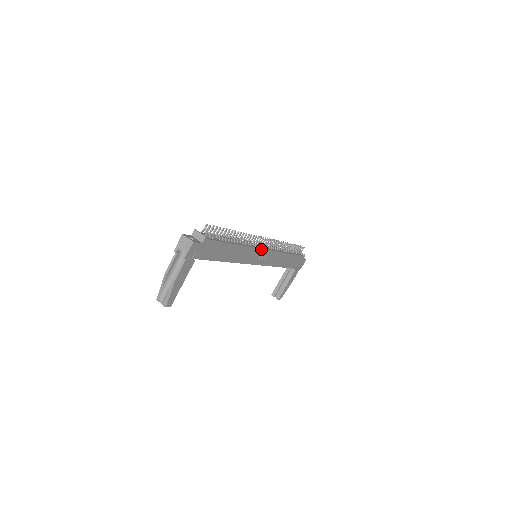
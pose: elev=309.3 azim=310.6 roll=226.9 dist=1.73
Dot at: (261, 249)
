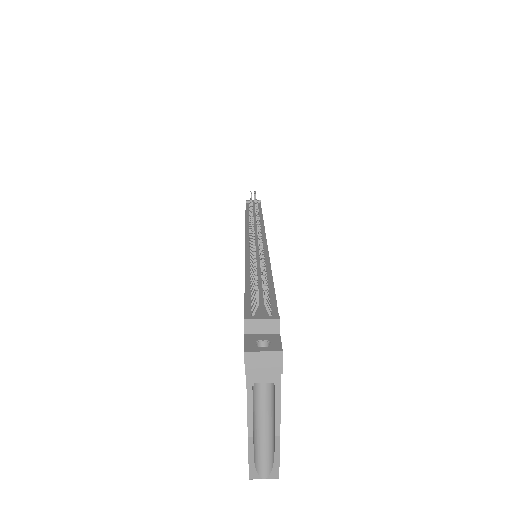
Dot at: (266, 243)
